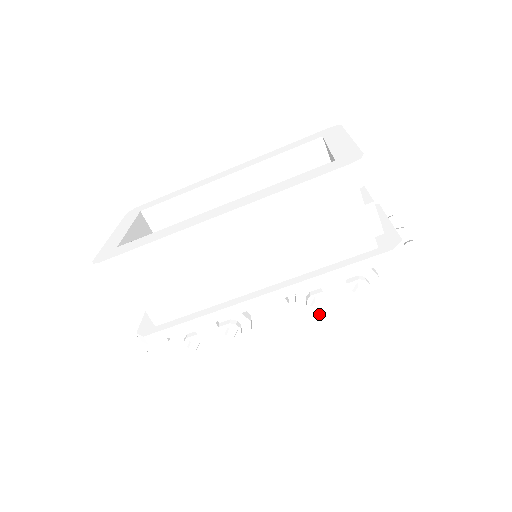
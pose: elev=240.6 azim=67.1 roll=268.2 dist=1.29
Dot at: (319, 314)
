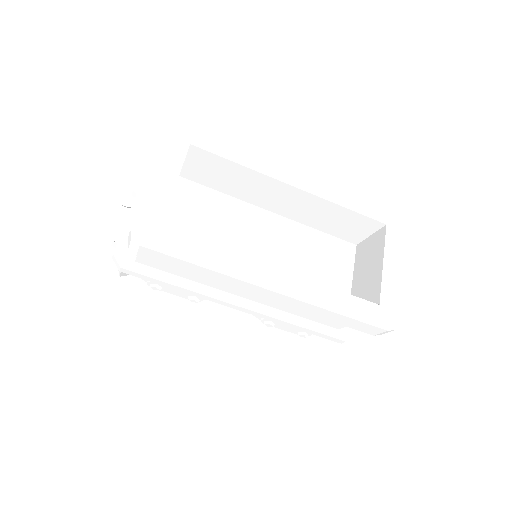
Dot at: occluded
